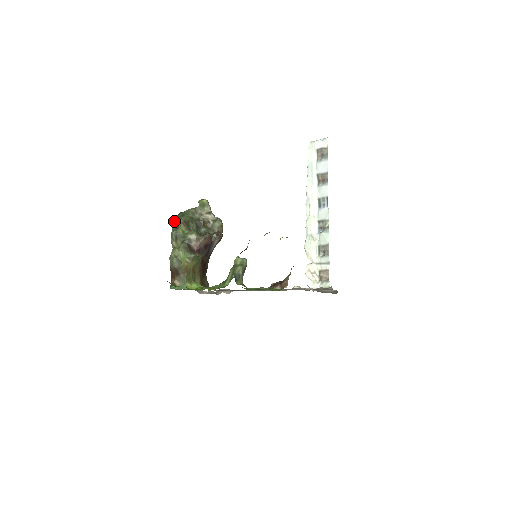
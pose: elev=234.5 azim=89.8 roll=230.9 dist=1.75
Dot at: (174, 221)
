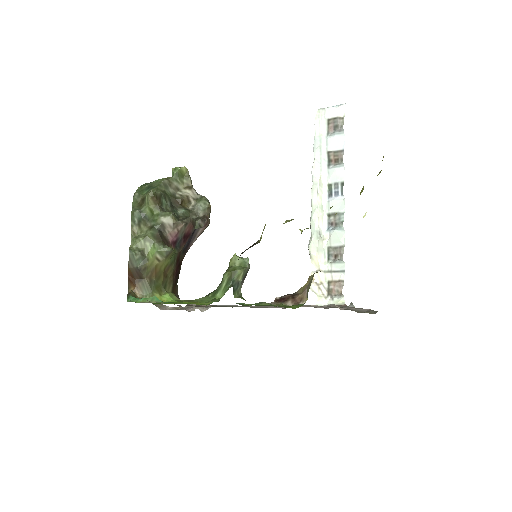
Dot at: (135, 195)
